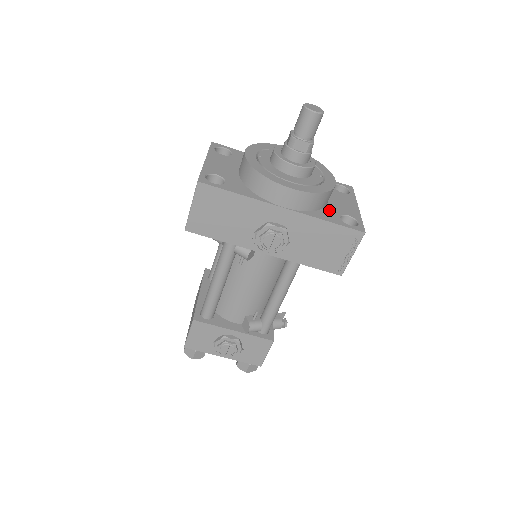
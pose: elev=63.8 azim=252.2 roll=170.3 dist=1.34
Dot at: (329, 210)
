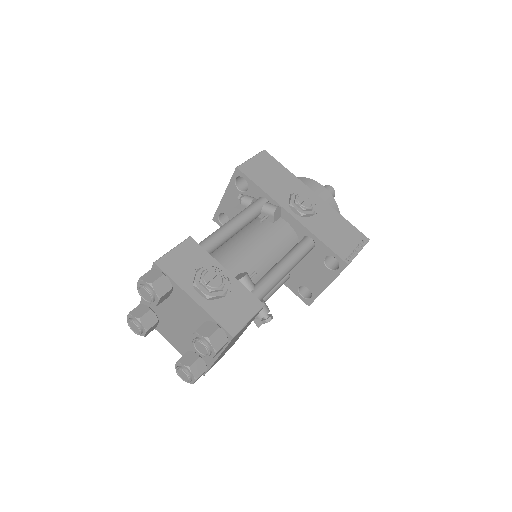
Dot at: occluded
